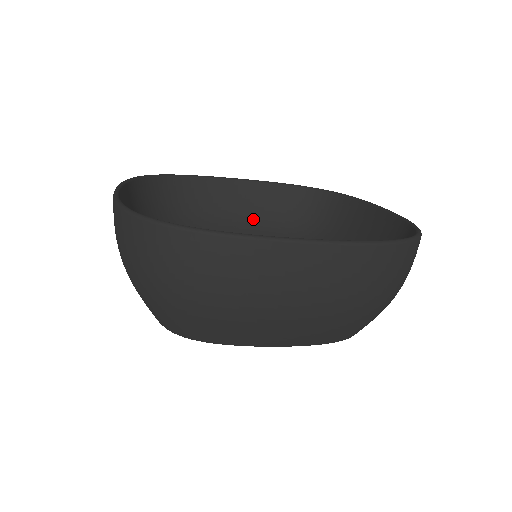
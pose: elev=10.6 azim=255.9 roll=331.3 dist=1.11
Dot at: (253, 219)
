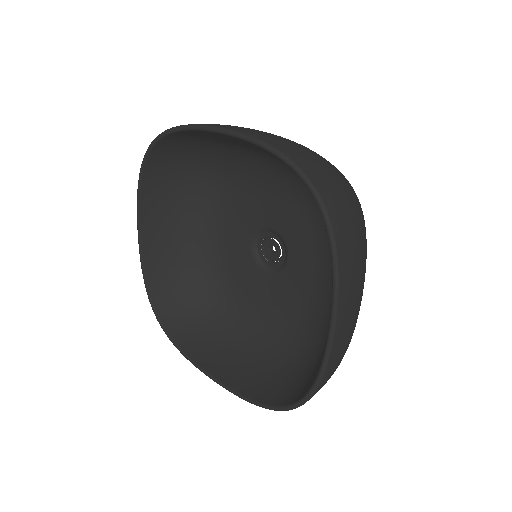
Dot at: (268, 156)
